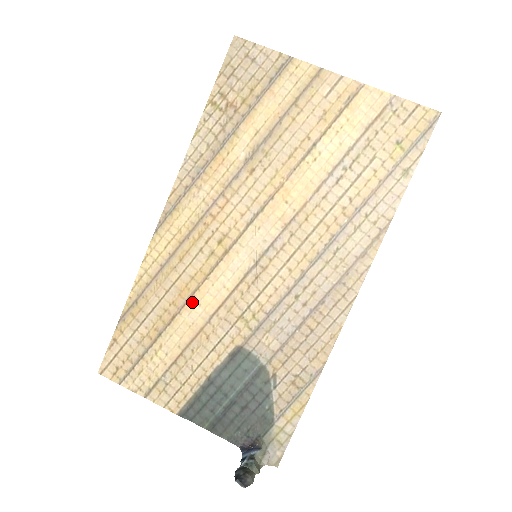
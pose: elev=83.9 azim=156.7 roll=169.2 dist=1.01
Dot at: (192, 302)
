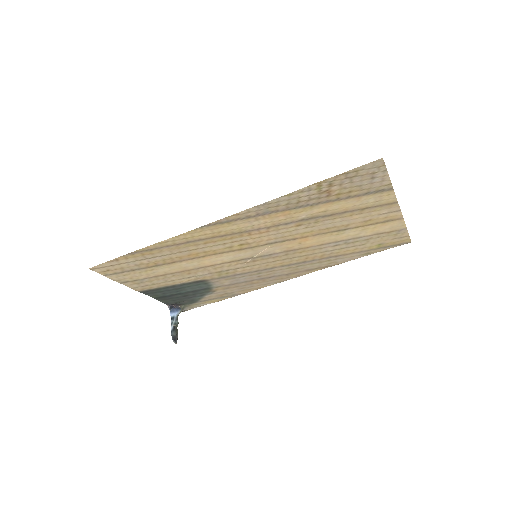
Dot at: (194, 260)
